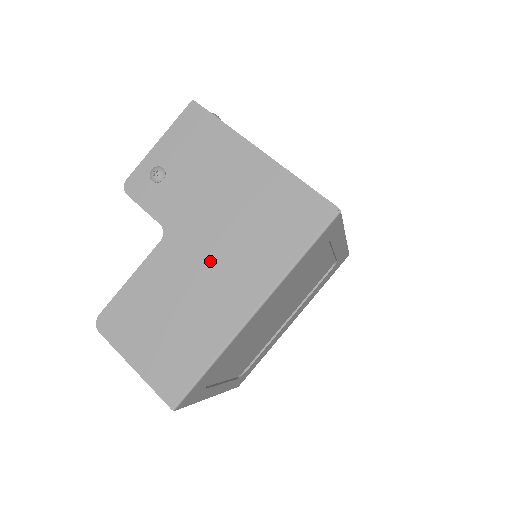
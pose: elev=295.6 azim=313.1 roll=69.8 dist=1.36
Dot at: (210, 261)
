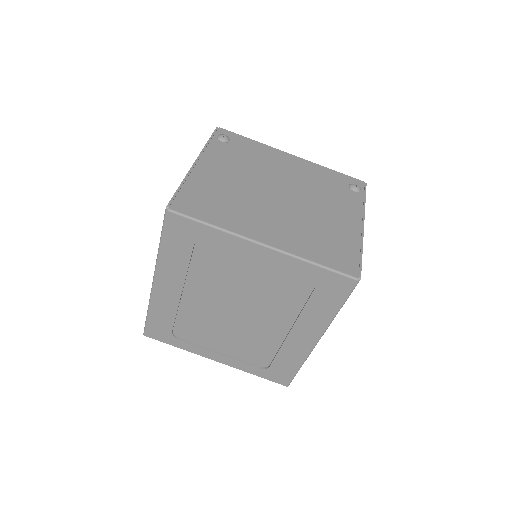
Dot at: occluded
